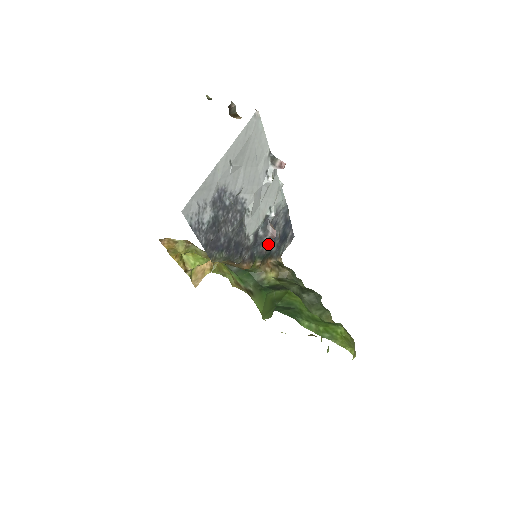
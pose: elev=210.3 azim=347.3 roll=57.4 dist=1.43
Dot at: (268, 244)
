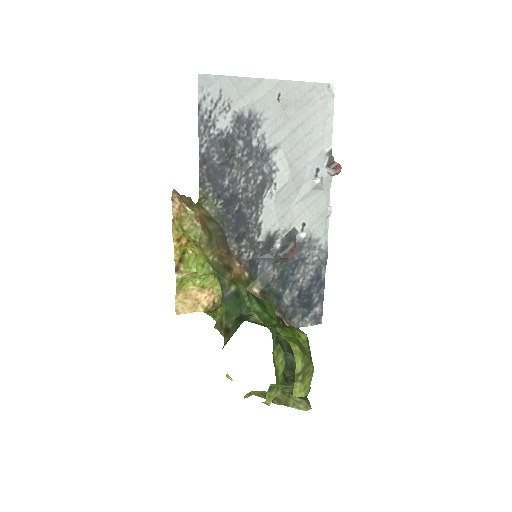
Dot at: (281, 276)
